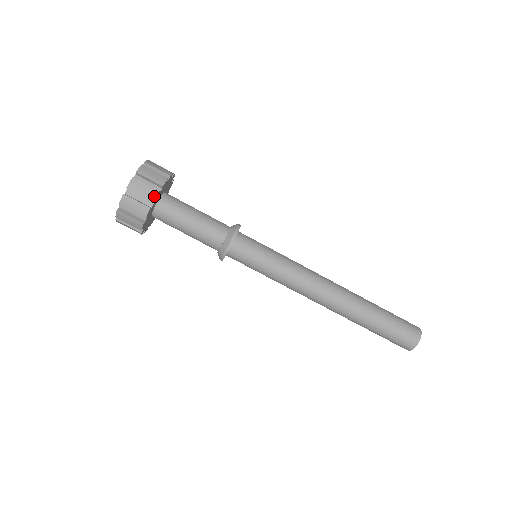
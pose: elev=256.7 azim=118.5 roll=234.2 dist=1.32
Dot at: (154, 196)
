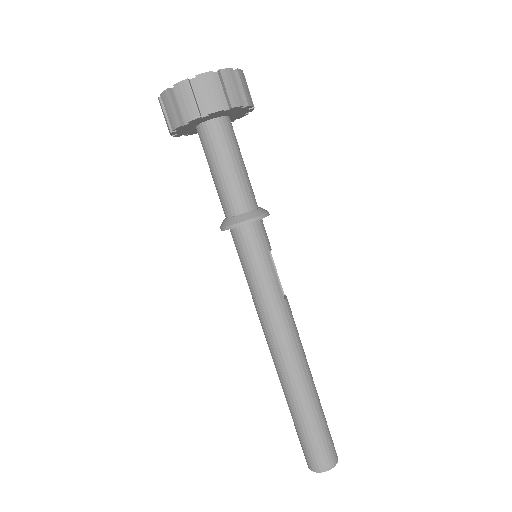
Dot at: (191, 117)
